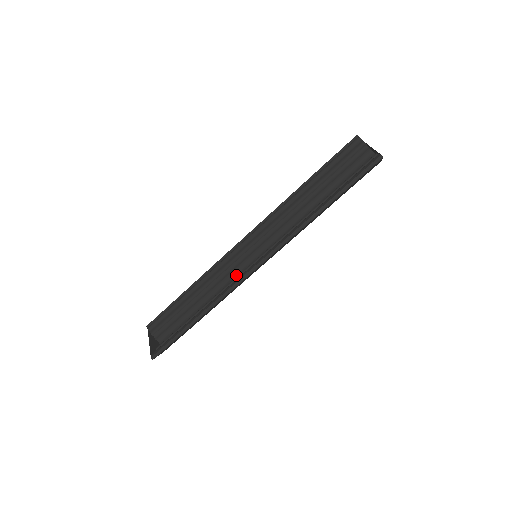
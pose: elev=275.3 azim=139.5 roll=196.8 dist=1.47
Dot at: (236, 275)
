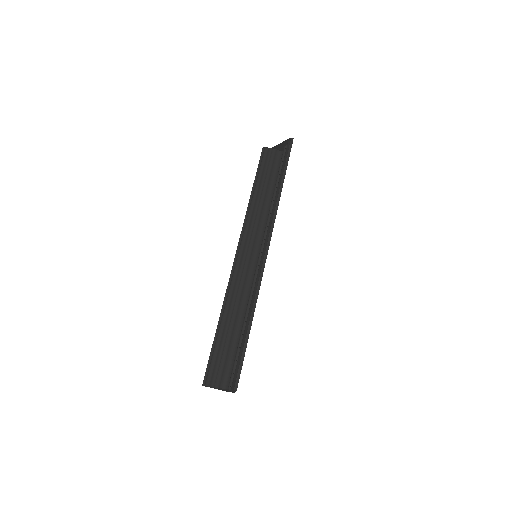
Dot at: (250, 283)
